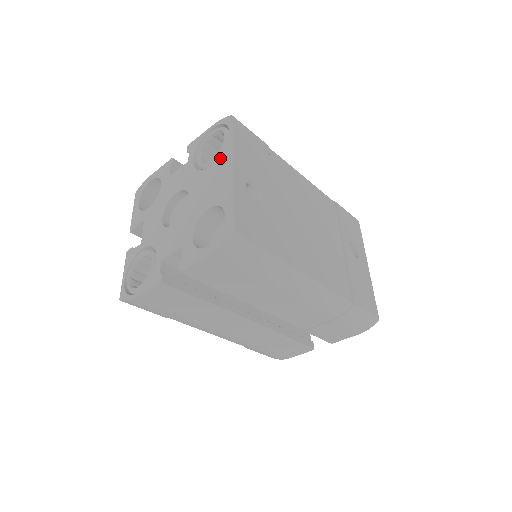
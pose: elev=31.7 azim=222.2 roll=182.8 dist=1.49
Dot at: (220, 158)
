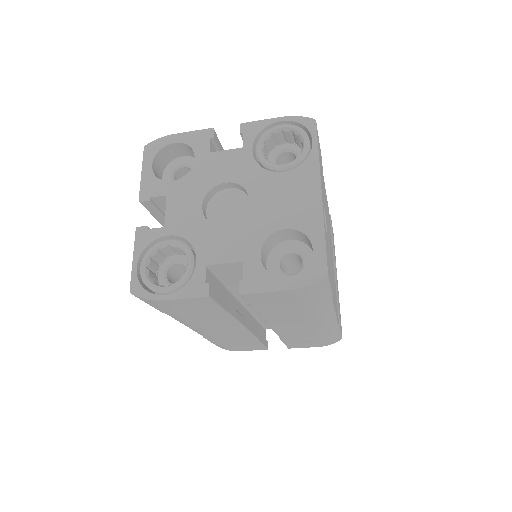
Dot at: (300, 169)
